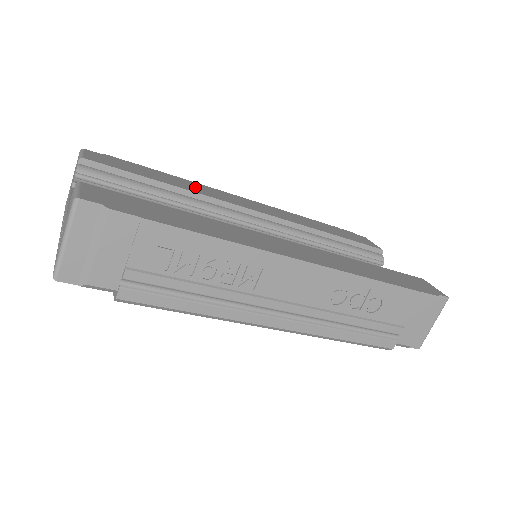
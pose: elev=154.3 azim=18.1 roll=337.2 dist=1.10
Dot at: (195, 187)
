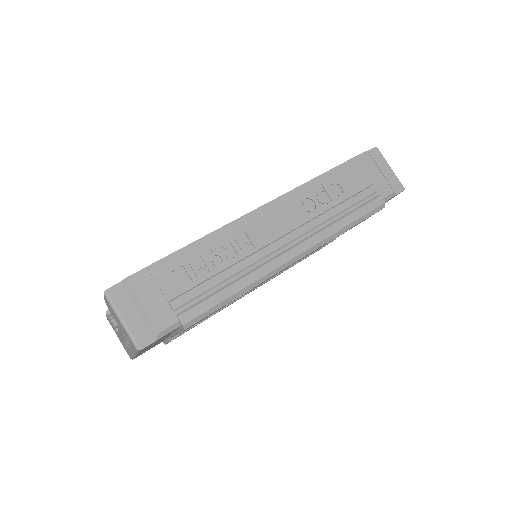
Dot at: occluded
